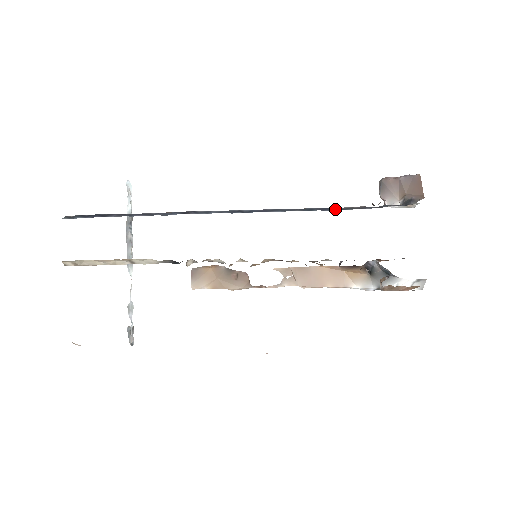
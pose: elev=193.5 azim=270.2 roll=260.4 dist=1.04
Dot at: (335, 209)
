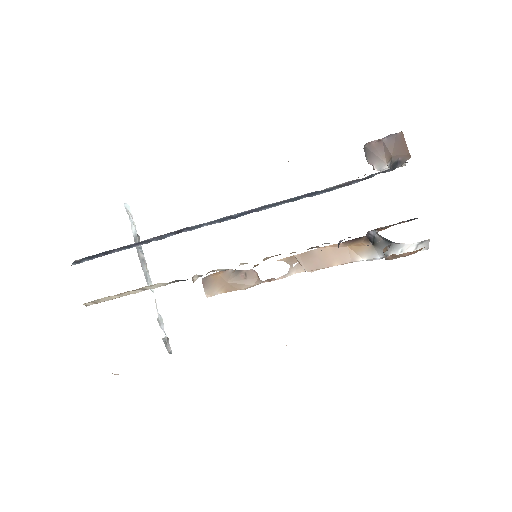
Dot at: (321, 192)
